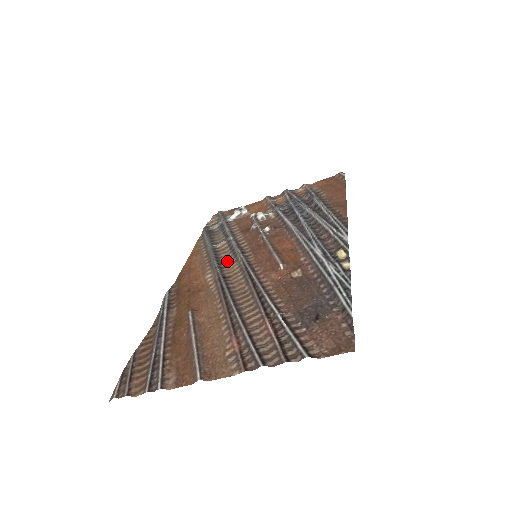
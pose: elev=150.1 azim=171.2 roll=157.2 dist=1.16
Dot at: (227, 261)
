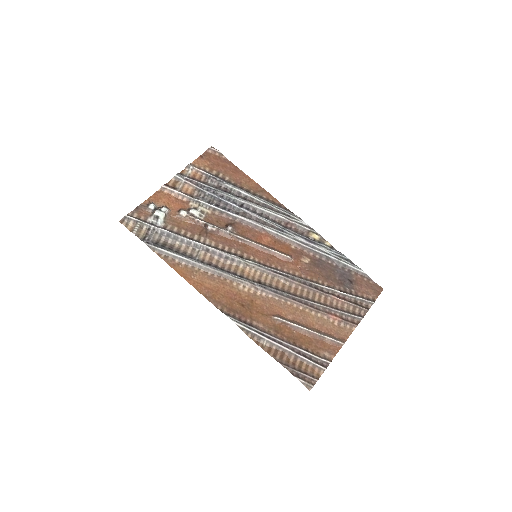
Dot at: (236, 269)
